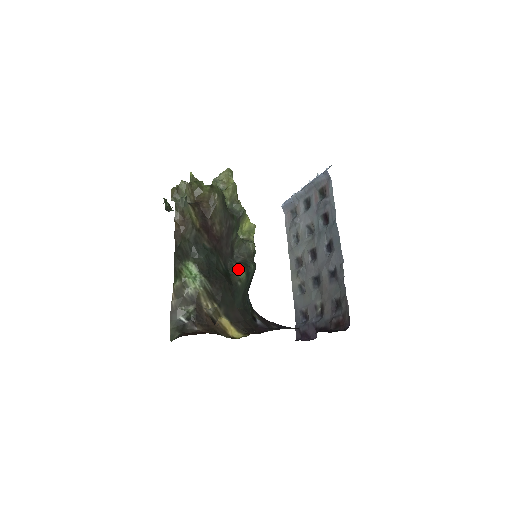
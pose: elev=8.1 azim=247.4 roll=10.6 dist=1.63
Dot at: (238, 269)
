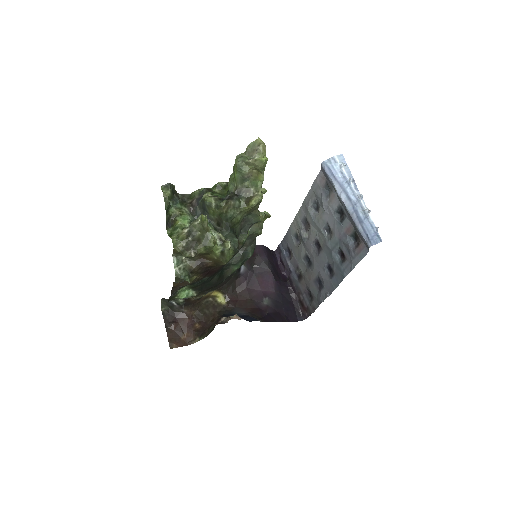
Dot at: (234, 265)
